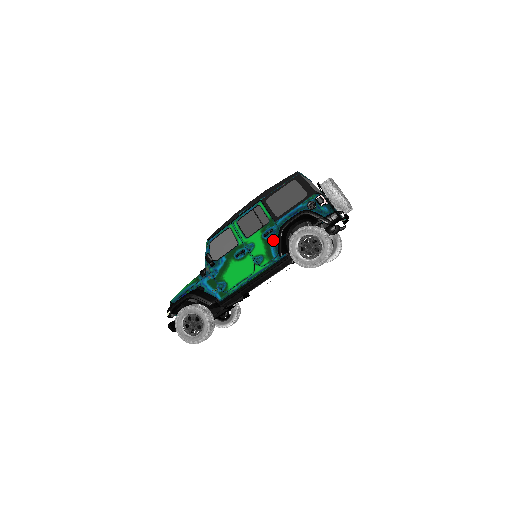
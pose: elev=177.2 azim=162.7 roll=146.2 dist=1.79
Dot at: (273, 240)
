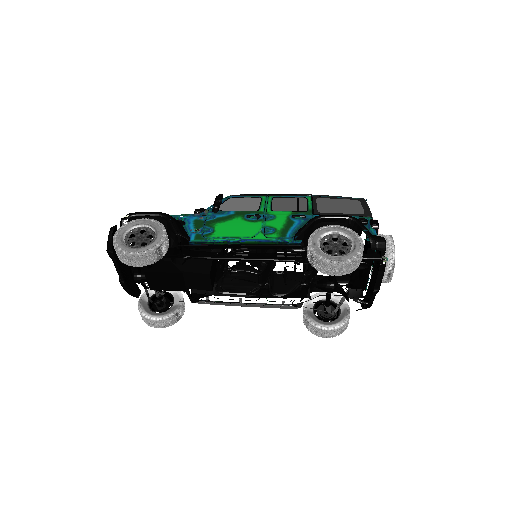
Dot at: (299, 224)
